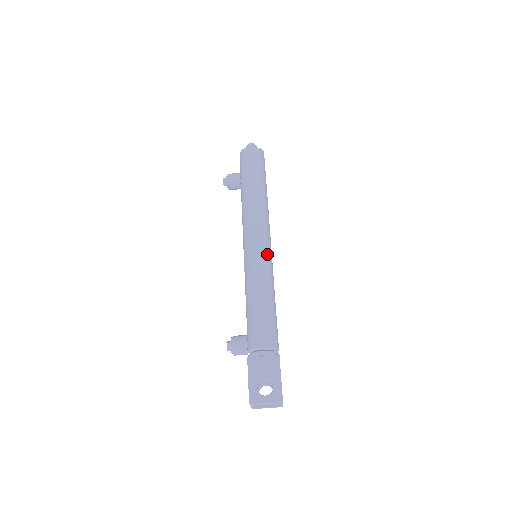
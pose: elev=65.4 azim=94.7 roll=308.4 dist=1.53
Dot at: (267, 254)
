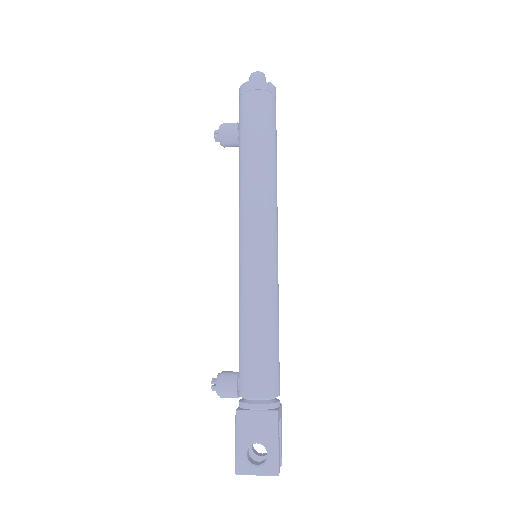
Dot at: (270, 259)
